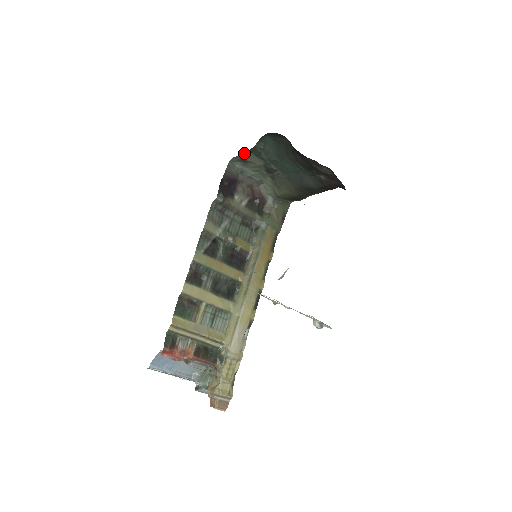
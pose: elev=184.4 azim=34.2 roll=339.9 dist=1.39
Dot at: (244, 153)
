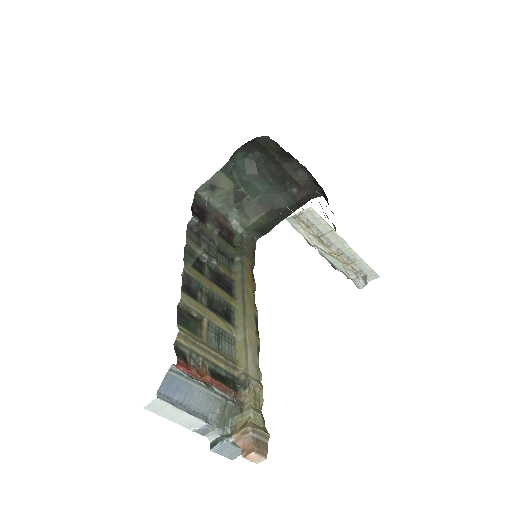
Dot at: (214, 175)
